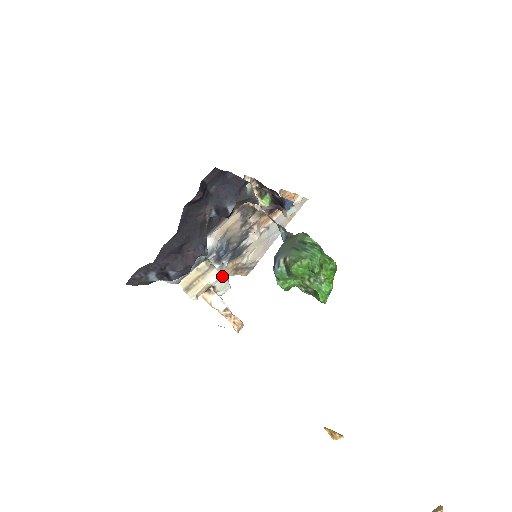
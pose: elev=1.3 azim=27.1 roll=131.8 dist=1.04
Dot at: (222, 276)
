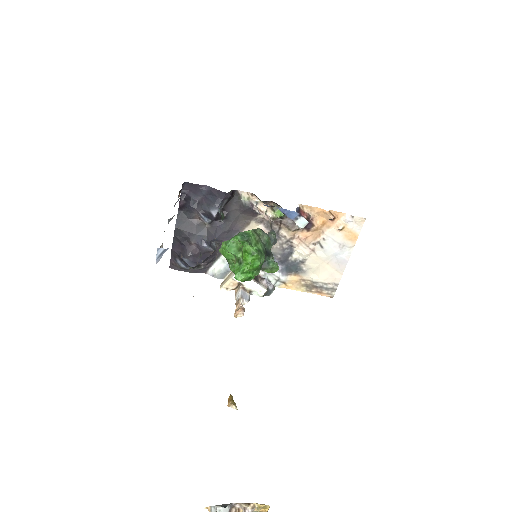
Dot at: occluded
